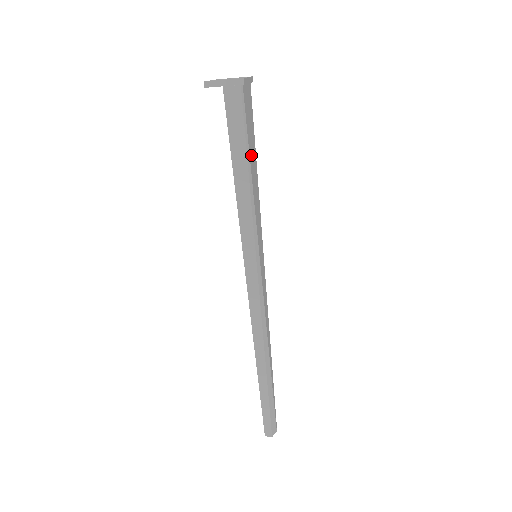
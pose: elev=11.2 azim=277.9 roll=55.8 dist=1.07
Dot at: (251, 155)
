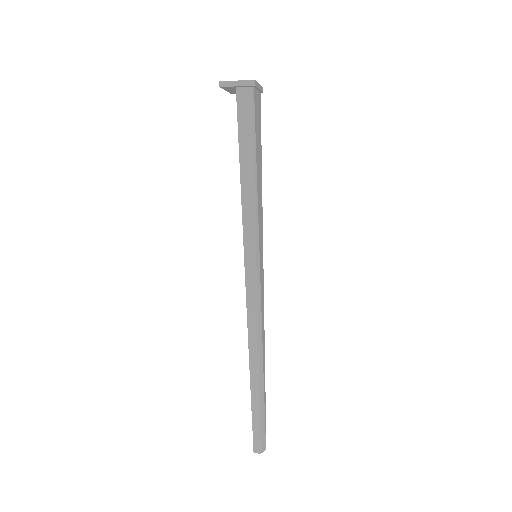
Dot at: (257, 155)
